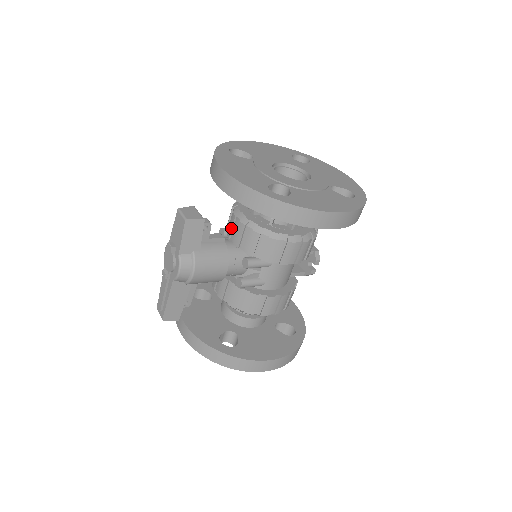
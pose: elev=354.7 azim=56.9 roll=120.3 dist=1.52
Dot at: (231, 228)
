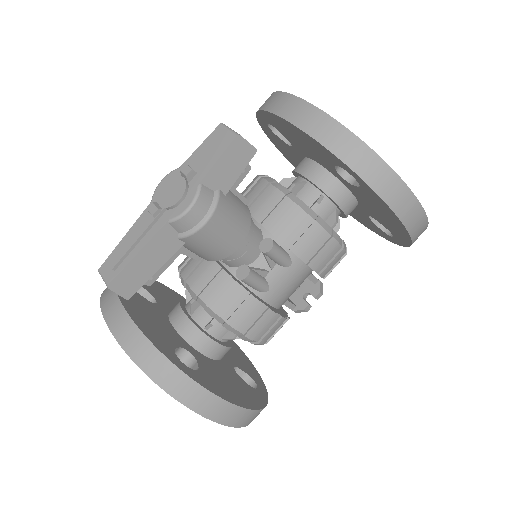
Dot at: (255, 197)
